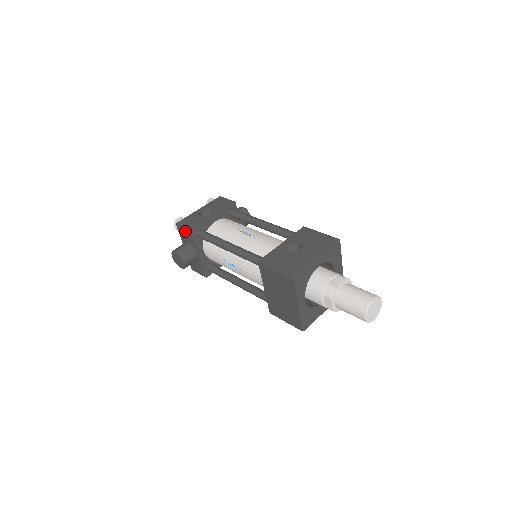
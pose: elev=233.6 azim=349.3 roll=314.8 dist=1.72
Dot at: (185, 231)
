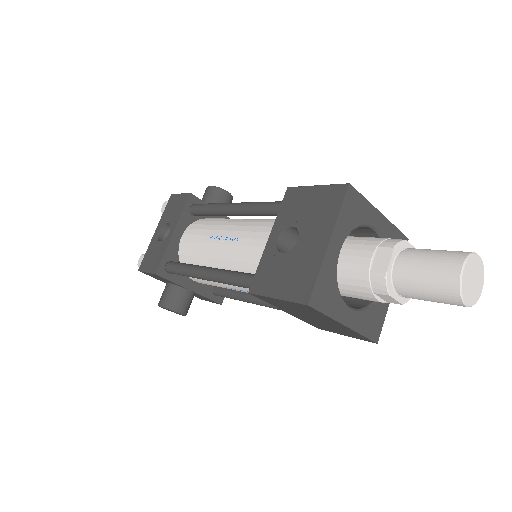
Dot at: (153, 275)
